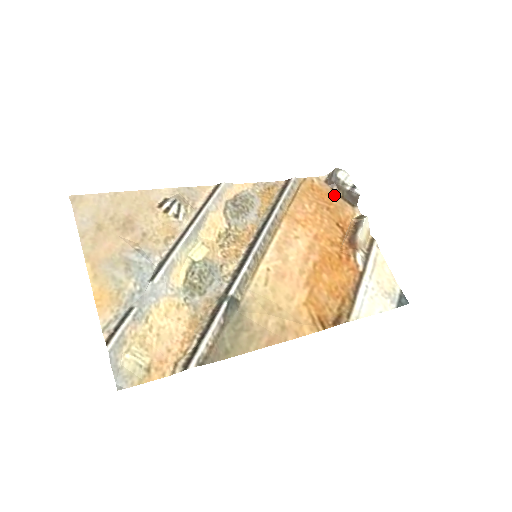
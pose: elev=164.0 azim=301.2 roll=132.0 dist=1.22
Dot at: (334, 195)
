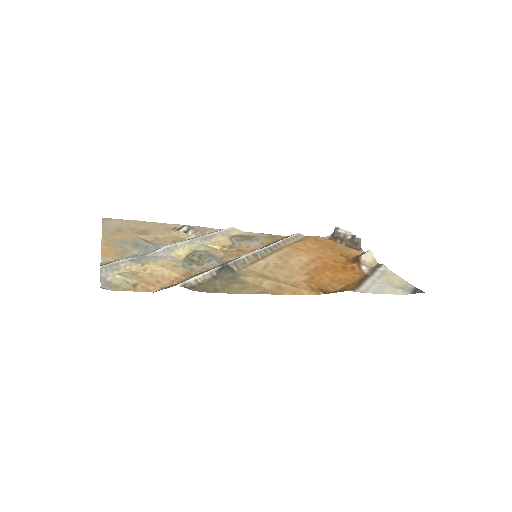
Dot at: (338, 244)
